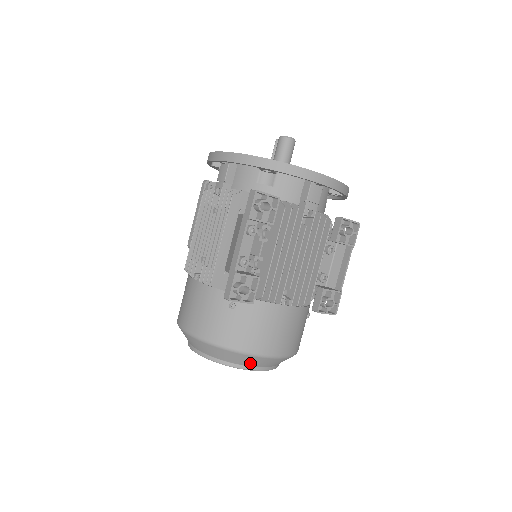
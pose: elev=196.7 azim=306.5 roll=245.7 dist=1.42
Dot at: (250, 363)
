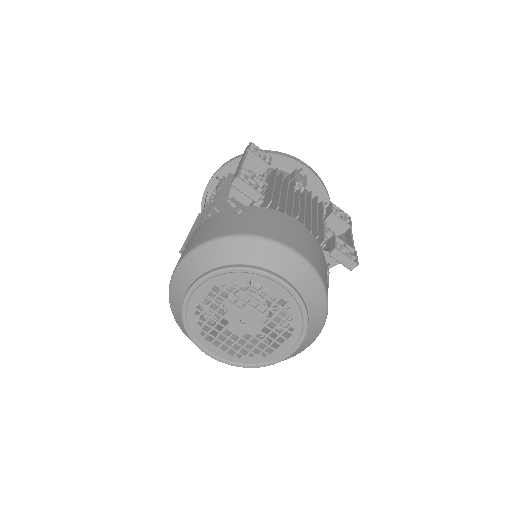
Dot at: (270, 262)
